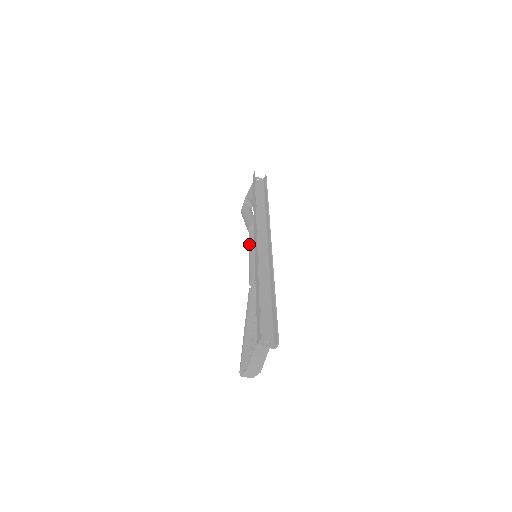
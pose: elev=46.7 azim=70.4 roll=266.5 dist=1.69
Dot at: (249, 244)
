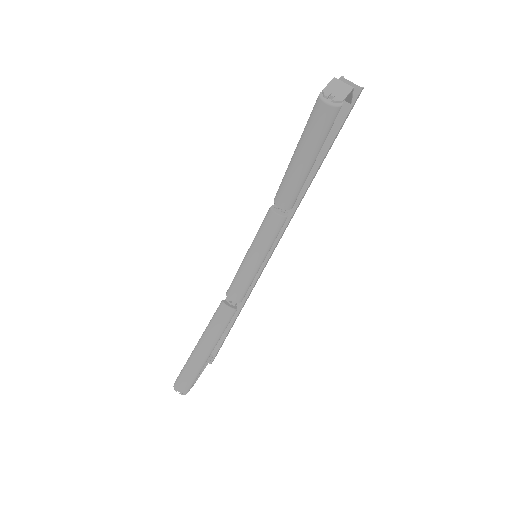
Dot at: (238, 269)
